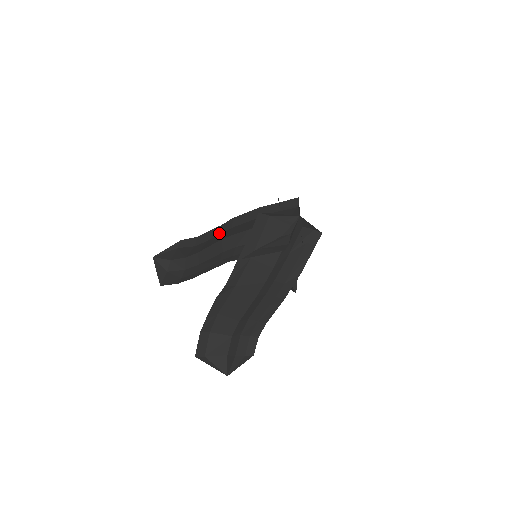
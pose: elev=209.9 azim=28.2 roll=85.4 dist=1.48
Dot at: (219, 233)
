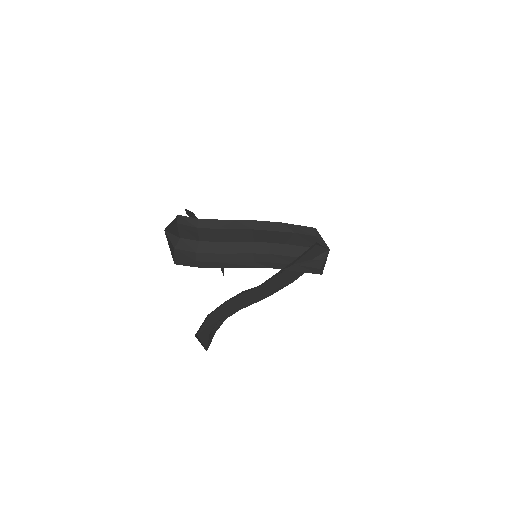
Dot at: (234, 228)
